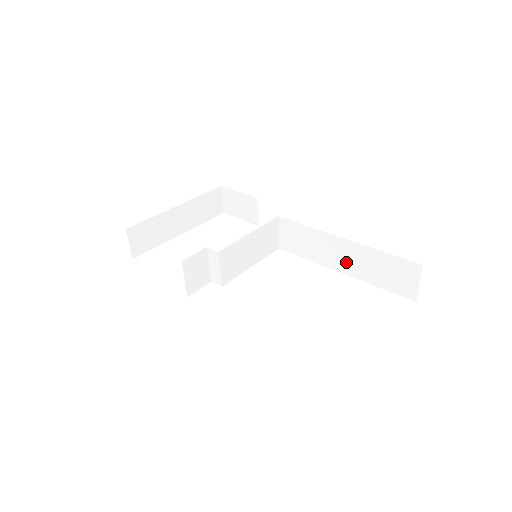
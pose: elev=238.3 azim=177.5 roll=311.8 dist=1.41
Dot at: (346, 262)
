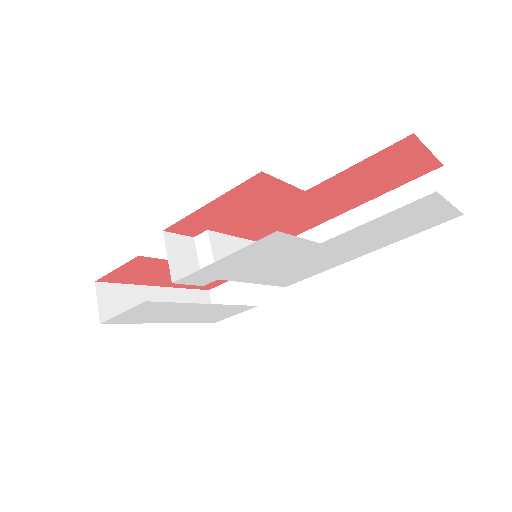
Dot at: occluded
